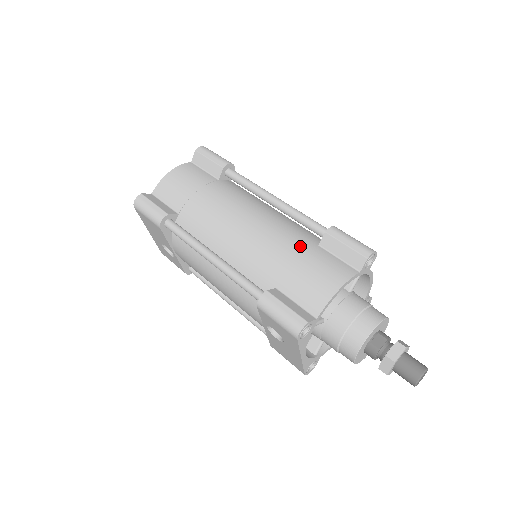
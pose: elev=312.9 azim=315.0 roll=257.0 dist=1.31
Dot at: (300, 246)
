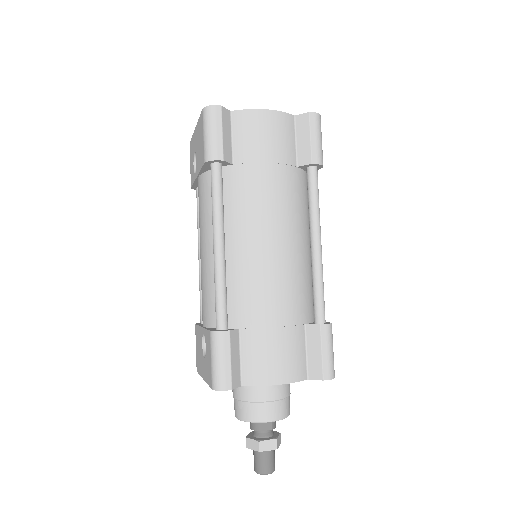
Dot at: (291, 315)
